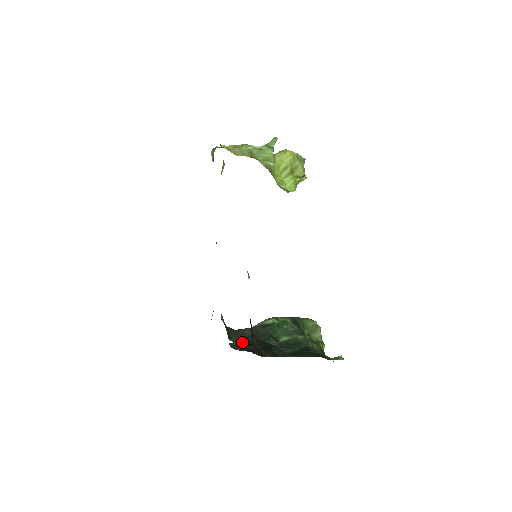
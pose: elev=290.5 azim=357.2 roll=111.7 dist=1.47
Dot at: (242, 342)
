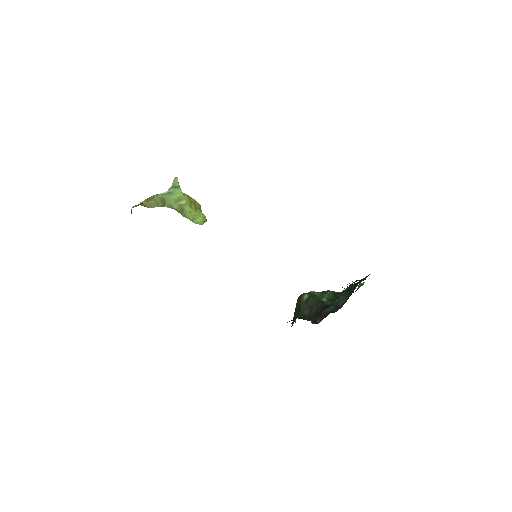
Dot at: (314, 317)
